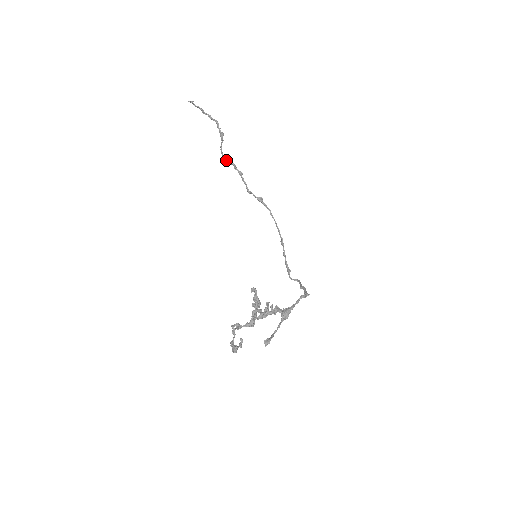
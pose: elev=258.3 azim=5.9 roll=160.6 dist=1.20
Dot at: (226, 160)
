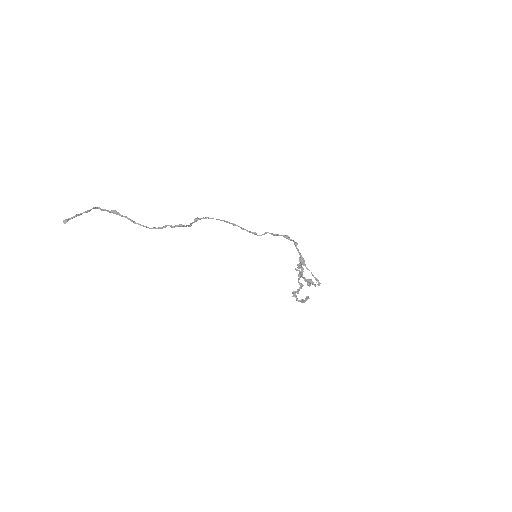
Dot at: occluded
